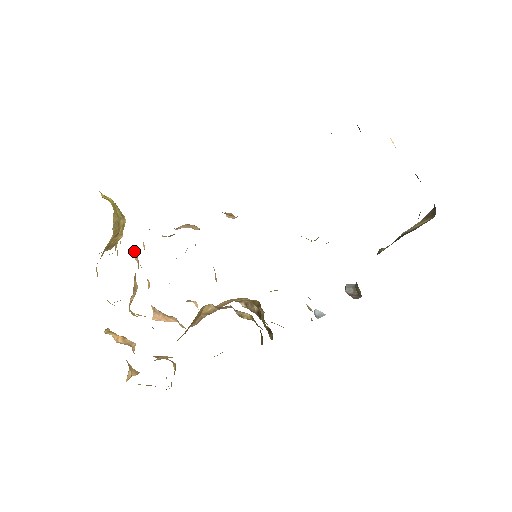
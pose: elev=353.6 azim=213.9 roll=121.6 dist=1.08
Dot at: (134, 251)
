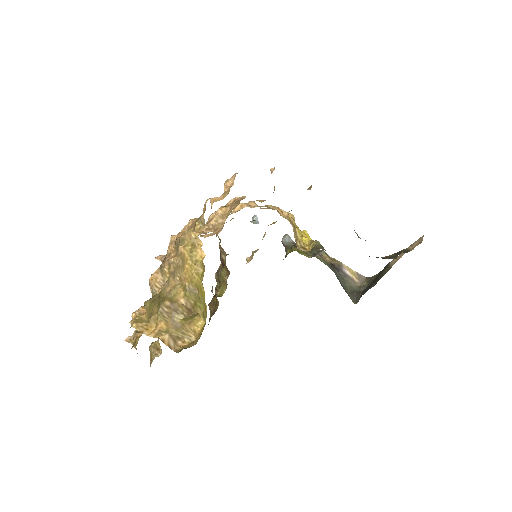
Dot at: occluded
